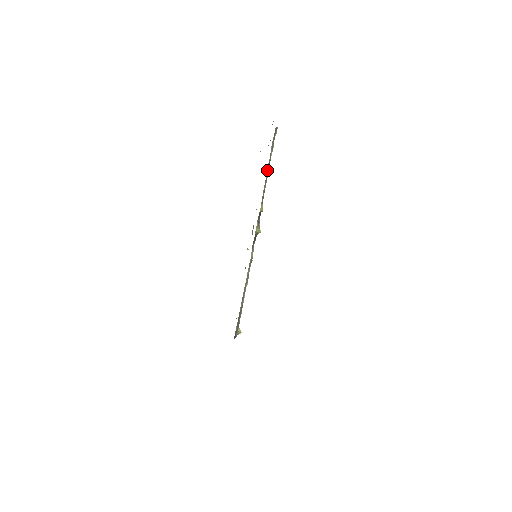
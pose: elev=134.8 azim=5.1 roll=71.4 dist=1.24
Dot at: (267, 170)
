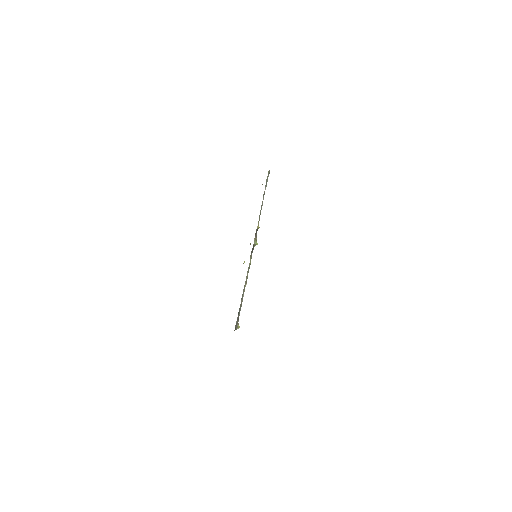
Dot at: occluded
